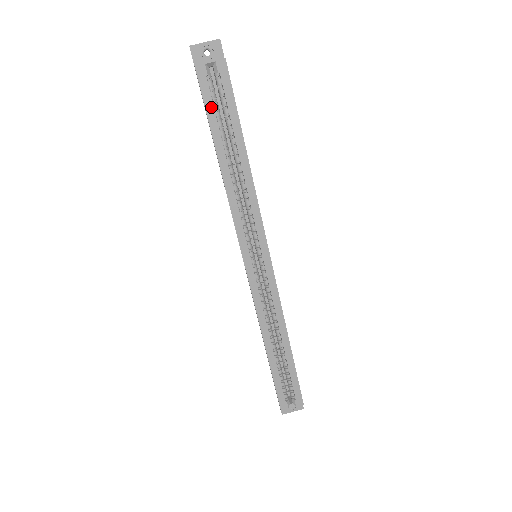
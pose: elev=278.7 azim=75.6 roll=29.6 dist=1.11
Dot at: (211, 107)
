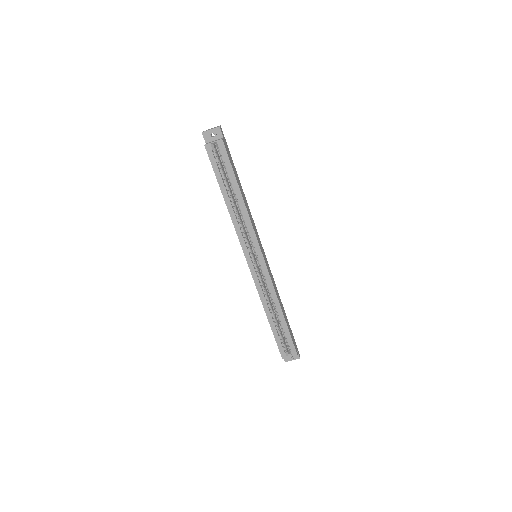
Dot at: (216, 168)
